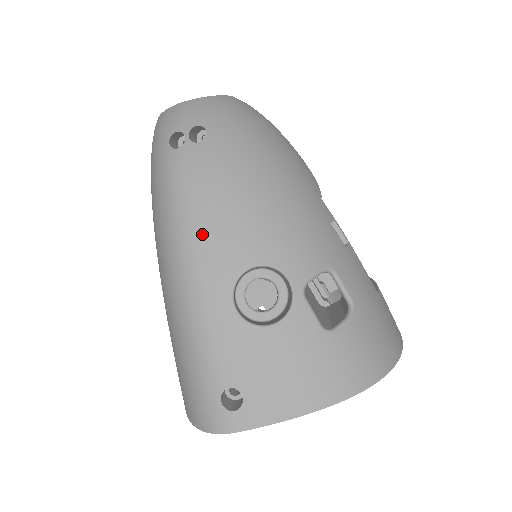
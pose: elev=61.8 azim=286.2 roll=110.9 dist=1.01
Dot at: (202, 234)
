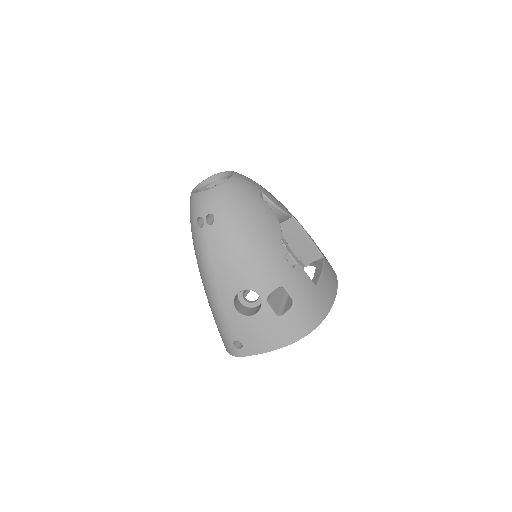
Dot at: (217, 275)
